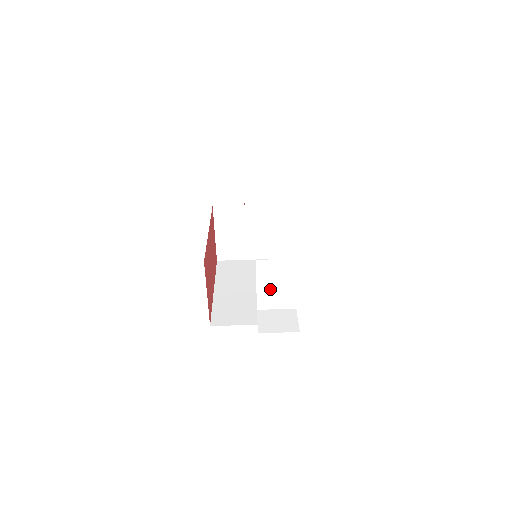
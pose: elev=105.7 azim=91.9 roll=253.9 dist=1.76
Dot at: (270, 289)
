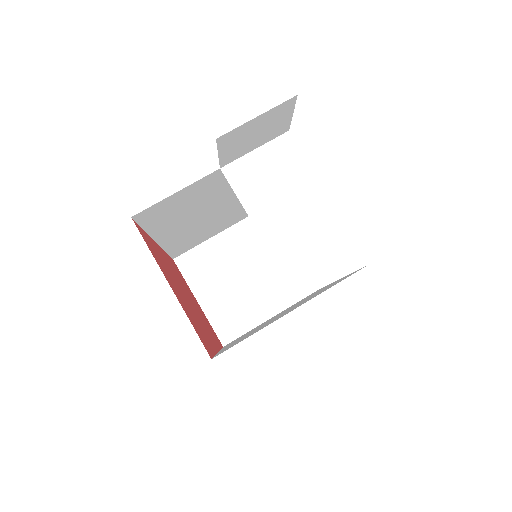
Dot at: (279, 214)
